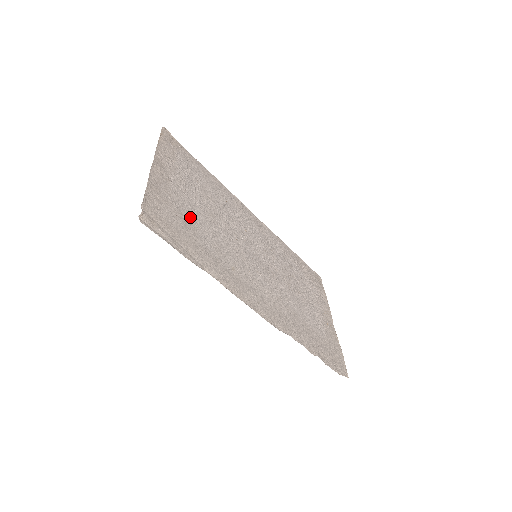
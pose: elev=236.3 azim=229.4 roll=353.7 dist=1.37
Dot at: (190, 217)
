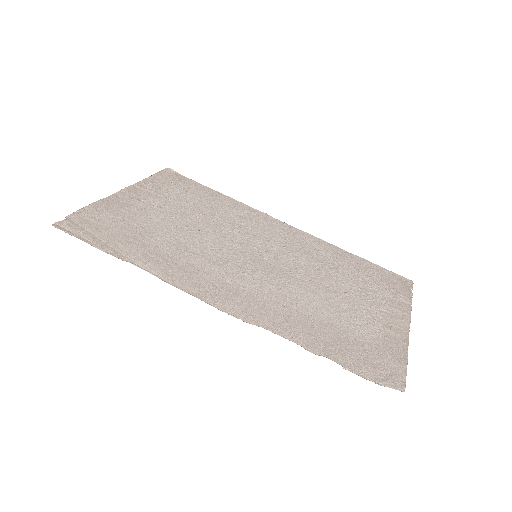
Dot at: (147, 224)
